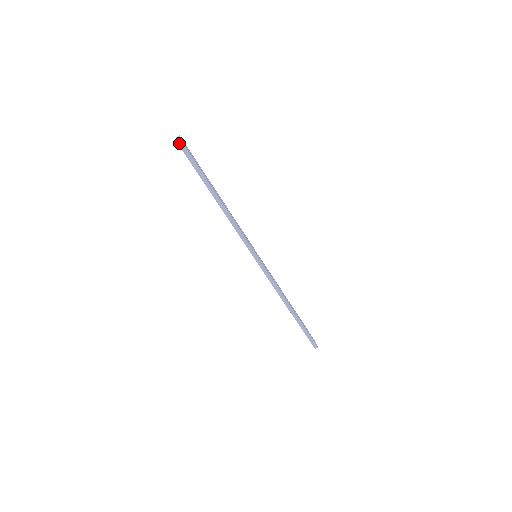
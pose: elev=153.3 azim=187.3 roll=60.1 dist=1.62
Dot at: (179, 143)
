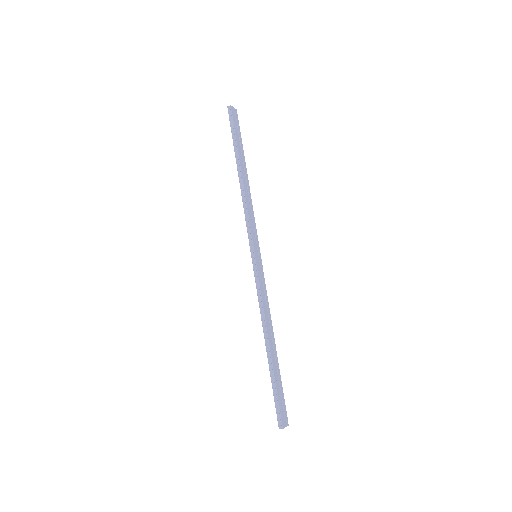
Dot at: (229, 110)
